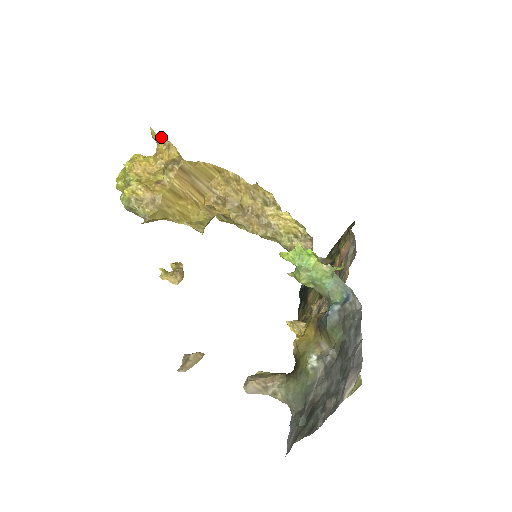
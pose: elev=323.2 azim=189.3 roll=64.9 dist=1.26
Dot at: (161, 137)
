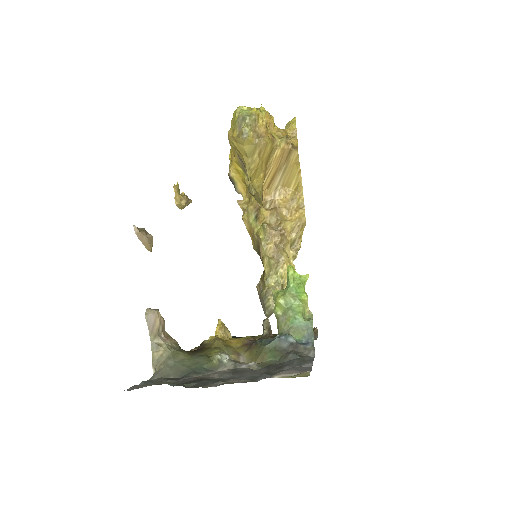
Dot at: (296, 128)
